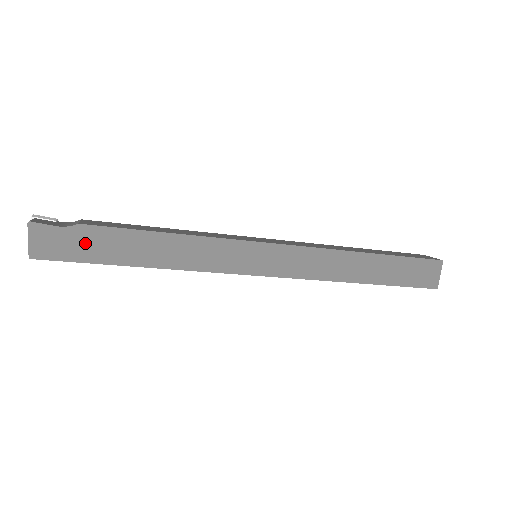
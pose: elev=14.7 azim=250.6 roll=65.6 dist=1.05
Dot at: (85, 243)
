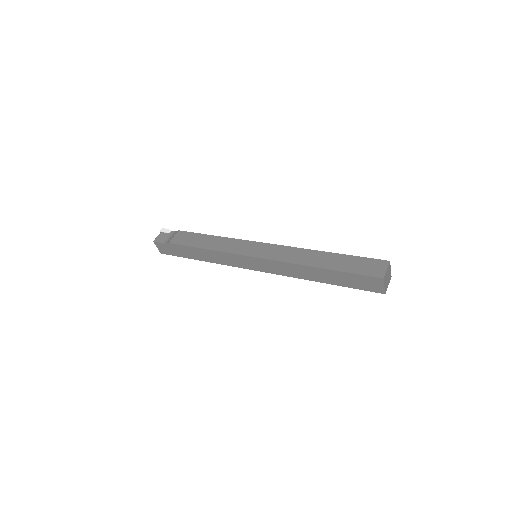
Dot at: (175, 250)
